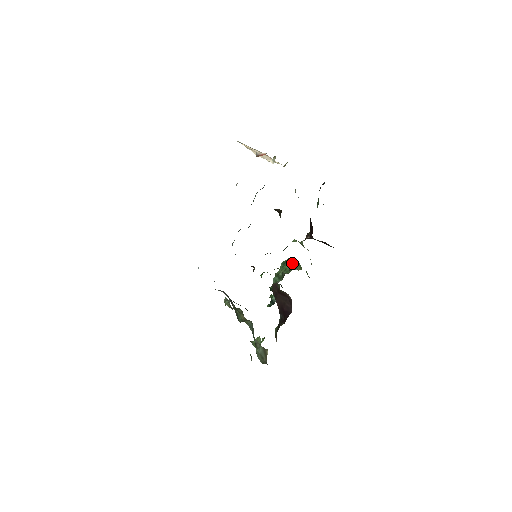
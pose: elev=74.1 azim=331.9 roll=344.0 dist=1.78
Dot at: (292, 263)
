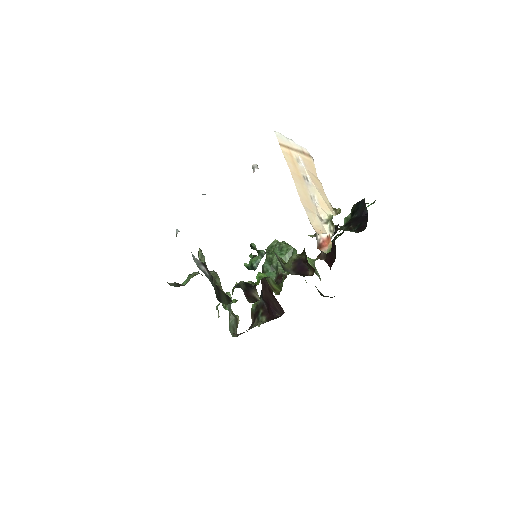
Dot at: (290, 256)
